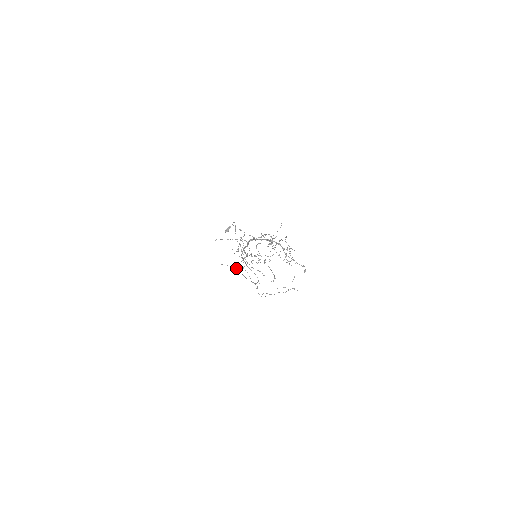
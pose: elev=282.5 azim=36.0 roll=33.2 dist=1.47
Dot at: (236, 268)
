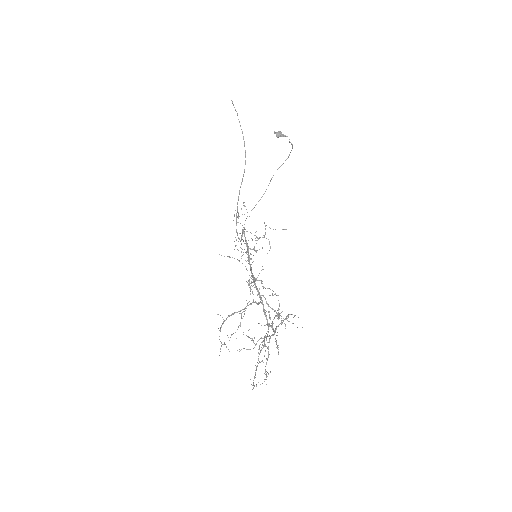
Dot at: occluded
